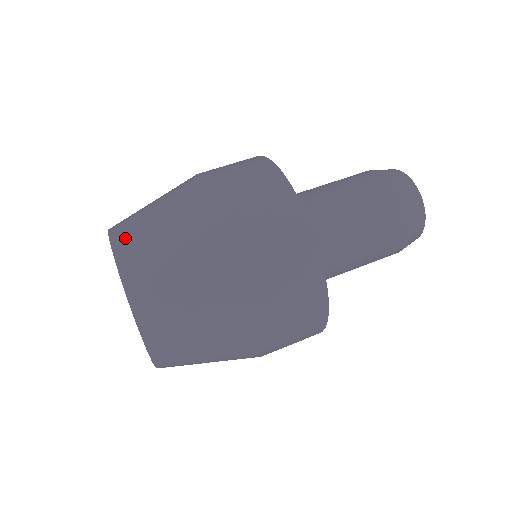
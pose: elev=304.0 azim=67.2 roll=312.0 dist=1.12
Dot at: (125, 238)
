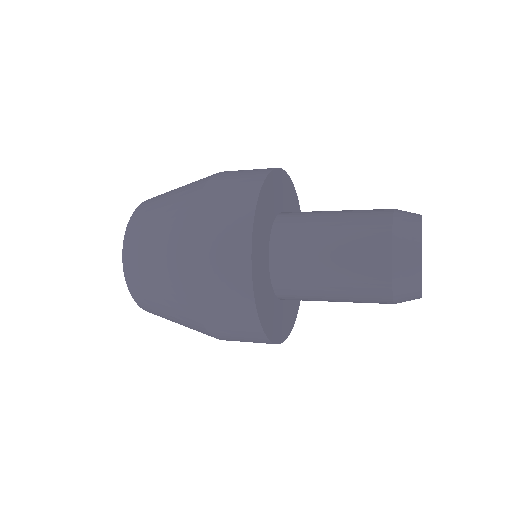
Dot at: occluded
